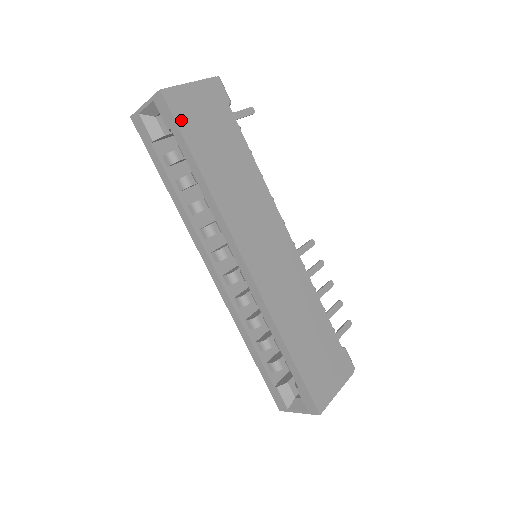
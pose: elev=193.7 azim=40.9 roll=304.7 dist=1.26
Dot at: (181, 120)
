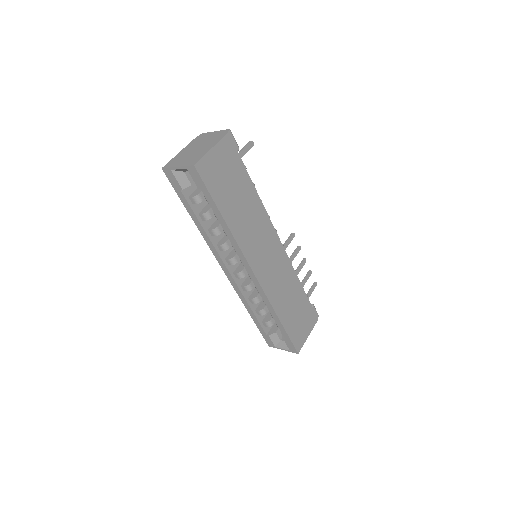
Dot at: (209, 184)
